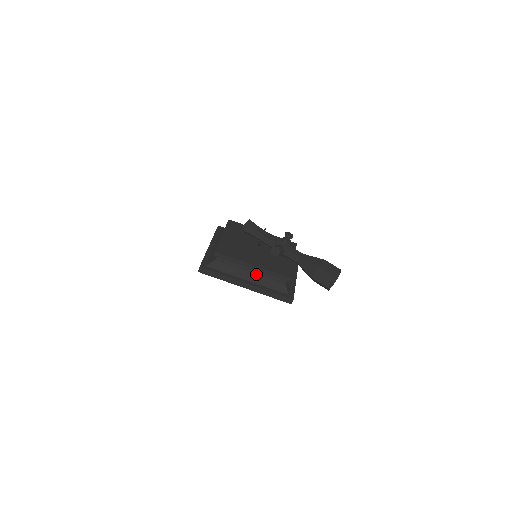
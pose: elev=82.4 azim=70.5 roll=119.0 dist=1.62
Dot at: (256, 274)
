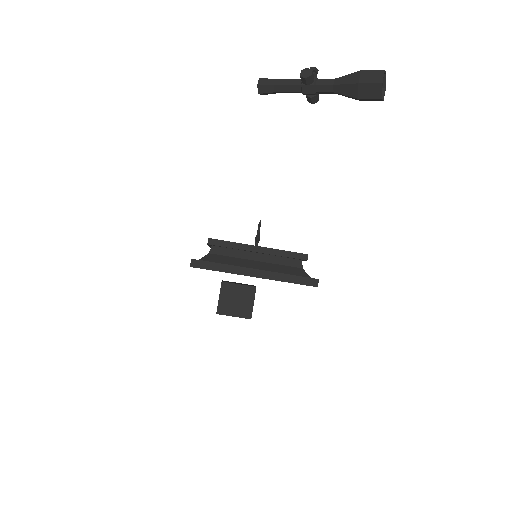
Dot at: (264, 262)
